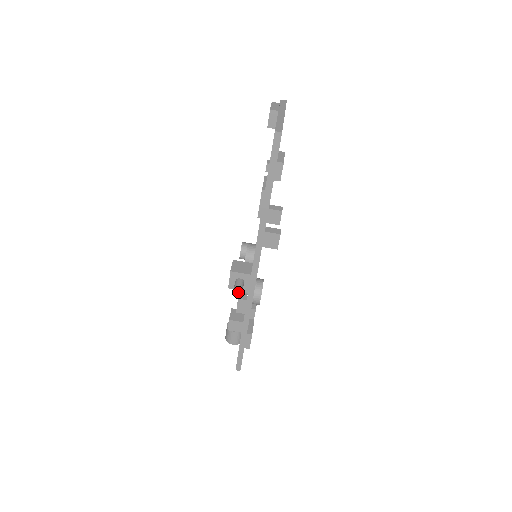
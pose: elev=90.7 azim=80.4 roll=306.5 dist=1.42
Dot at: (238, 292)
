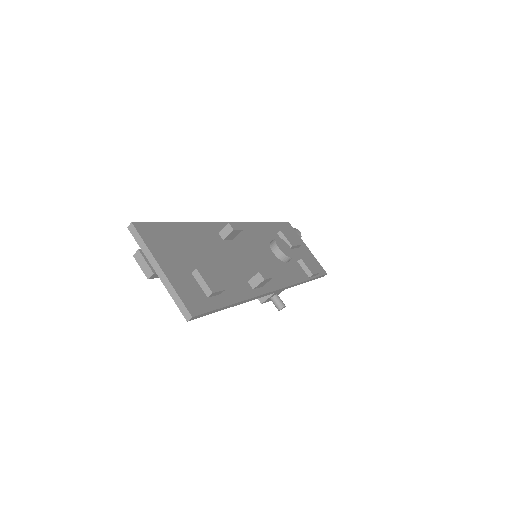
Dot at: occluded
